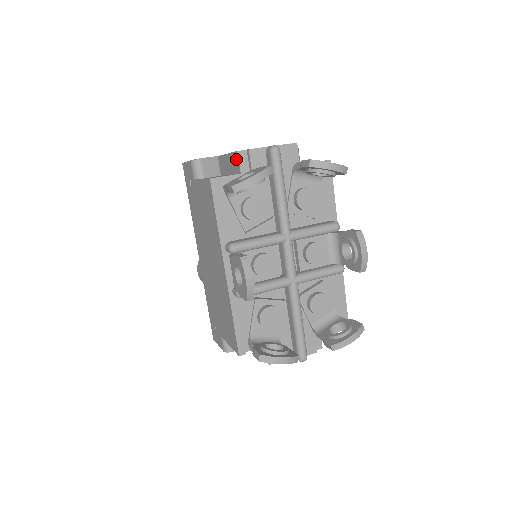
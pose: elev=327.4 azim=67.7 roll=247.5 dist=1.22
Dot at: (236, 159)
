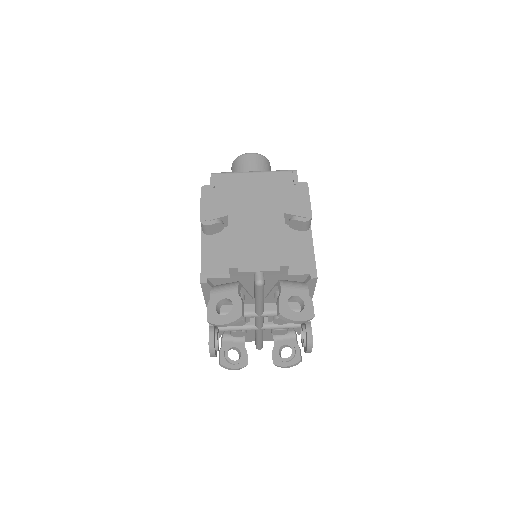
Dot at: (229, 266)
